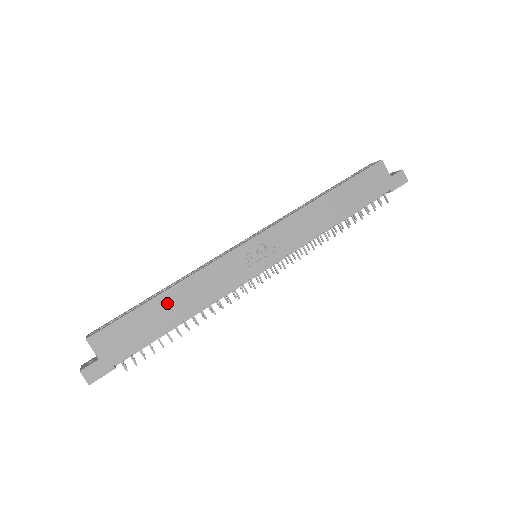
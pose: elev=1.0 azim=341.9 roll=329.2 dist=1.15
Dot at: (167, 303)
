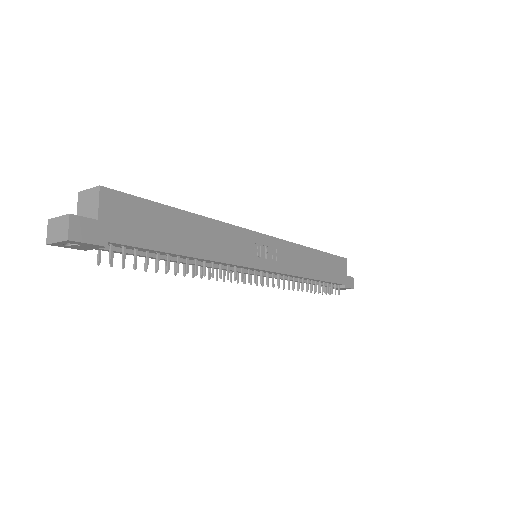
Dot at: (188, 226)
